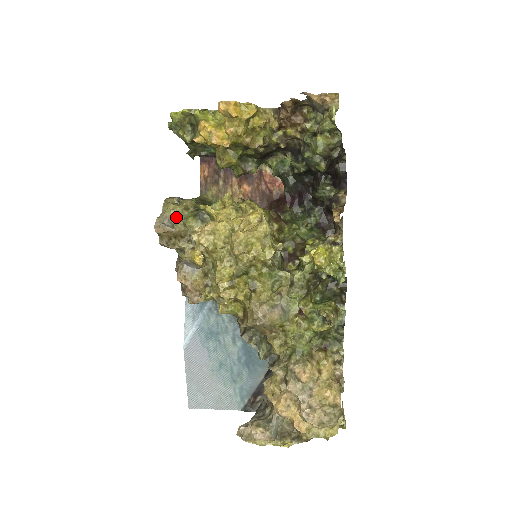
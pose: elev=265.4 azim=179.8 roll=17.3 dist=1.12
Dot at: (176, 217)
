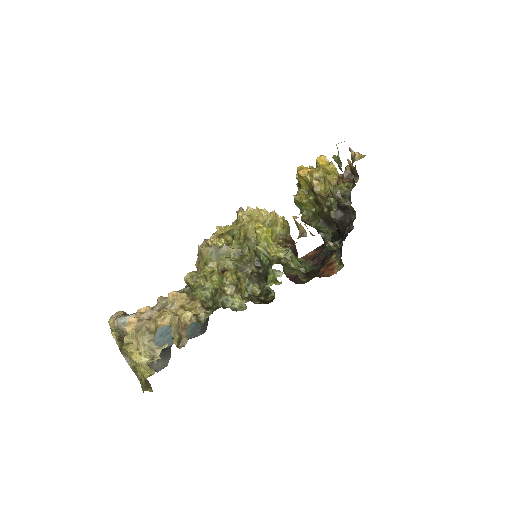
Dot at: occluded
